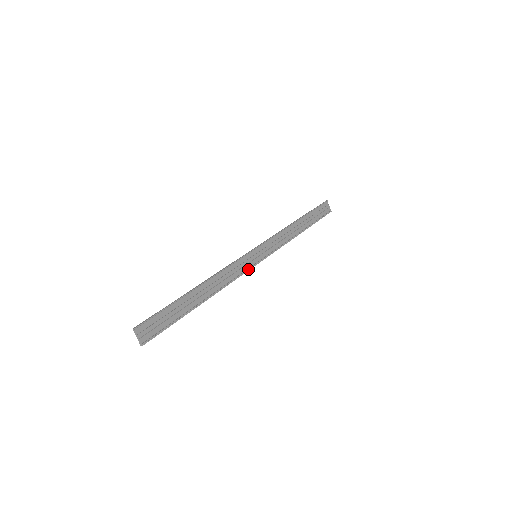
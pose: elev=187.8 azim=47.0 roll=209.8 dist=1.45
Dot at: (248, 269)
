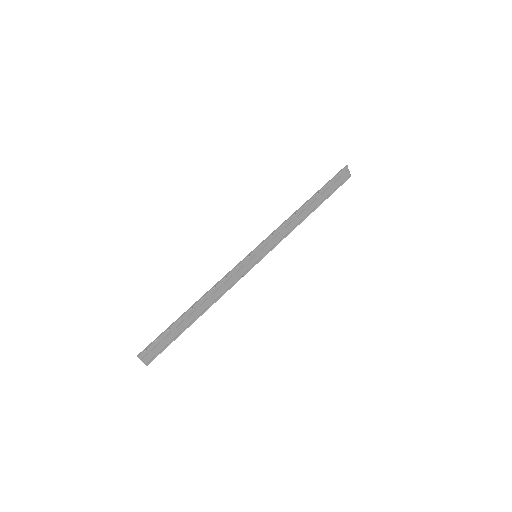
Dot at: (247, 271)
